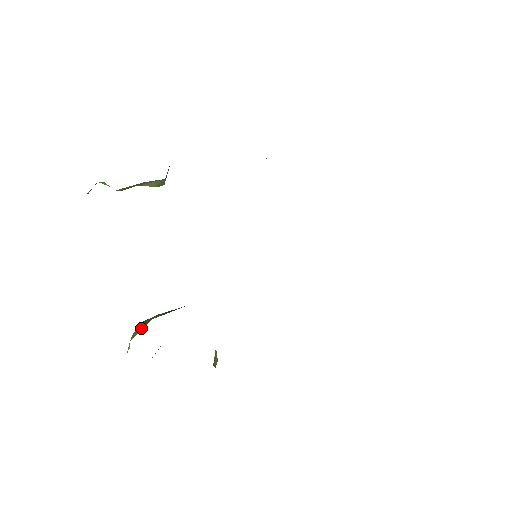
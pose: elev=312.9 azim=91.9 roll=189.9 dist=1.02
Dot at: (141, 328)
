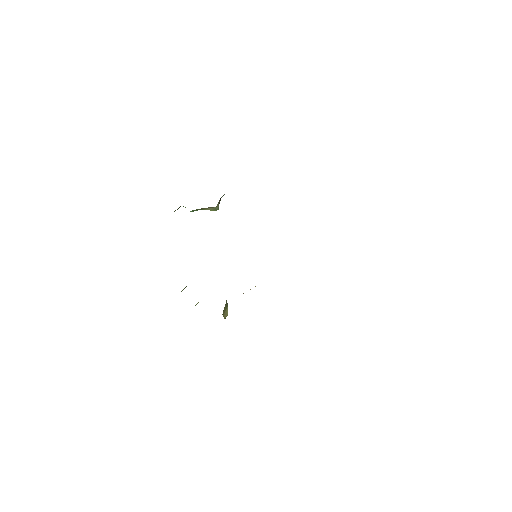
Dot at: occluded
